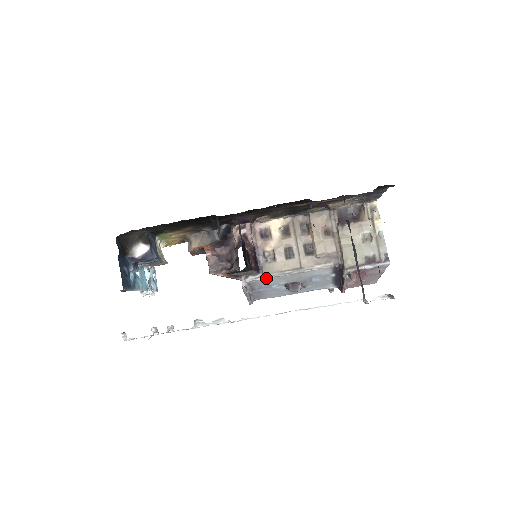
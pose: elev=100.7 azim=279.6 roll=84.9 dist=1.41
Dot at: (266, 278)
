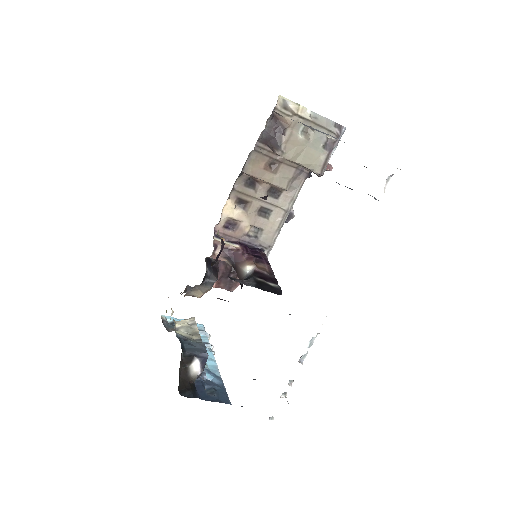
Dot at: (272, 247)
